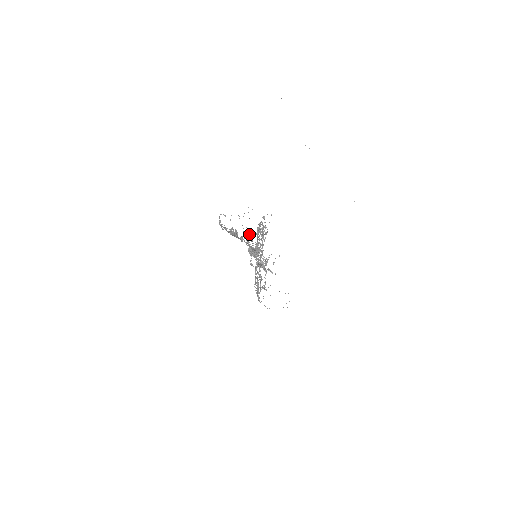
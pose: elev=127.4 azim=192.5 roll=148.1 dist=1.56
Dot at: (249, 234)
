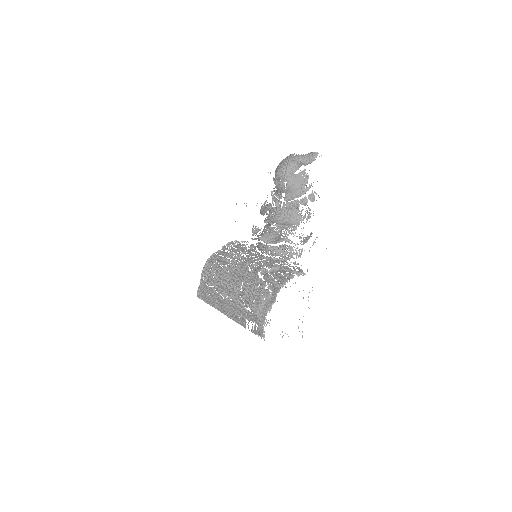
Dot at: (268, 218)
